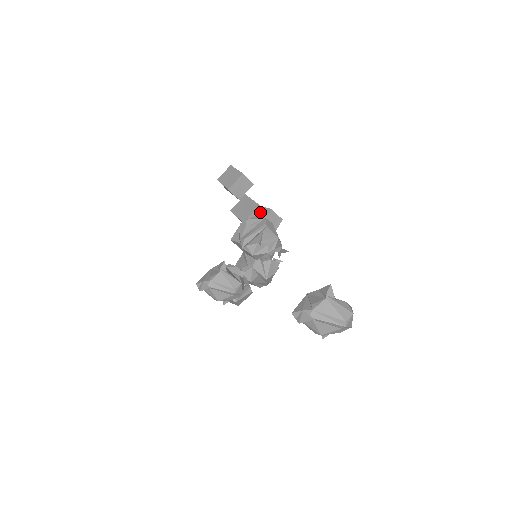
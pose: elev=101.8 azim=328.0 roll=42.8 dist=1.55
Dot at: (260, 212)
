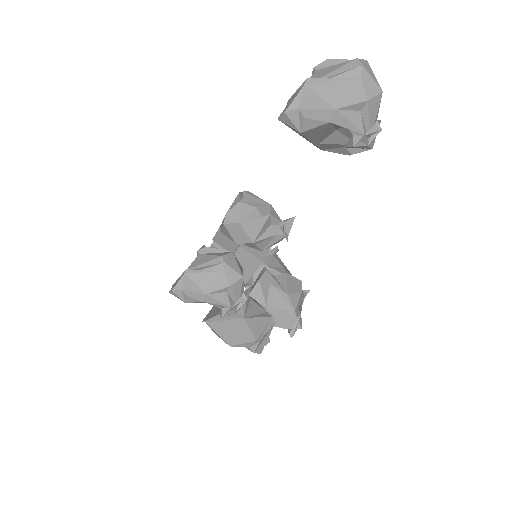
Dot at: occluded
